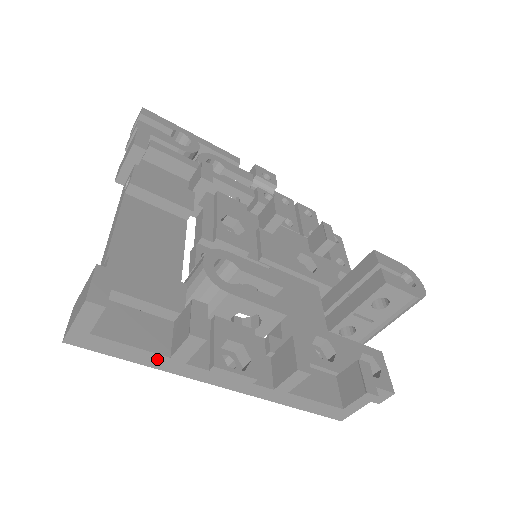
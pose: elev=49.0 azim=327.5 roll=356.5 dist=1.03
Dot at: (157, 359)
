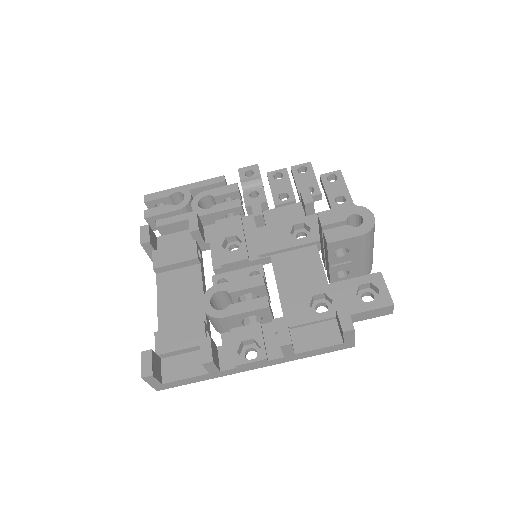
Dot at: (204, 377)
